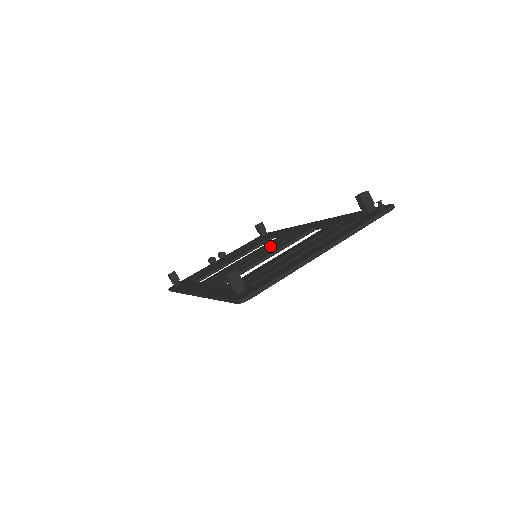
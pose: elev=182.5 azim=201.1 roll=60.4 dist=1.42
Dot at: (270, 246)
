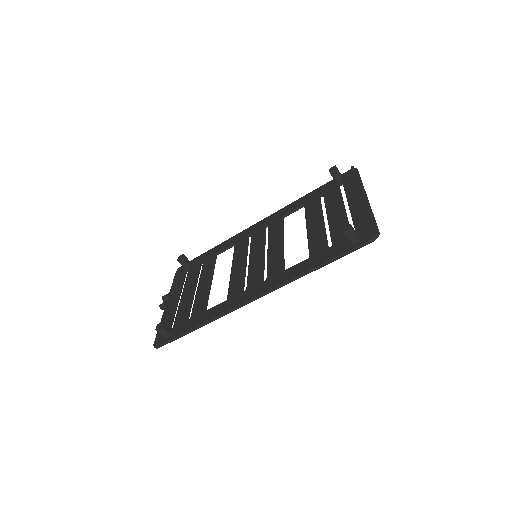
Dot at: (255, 247)
